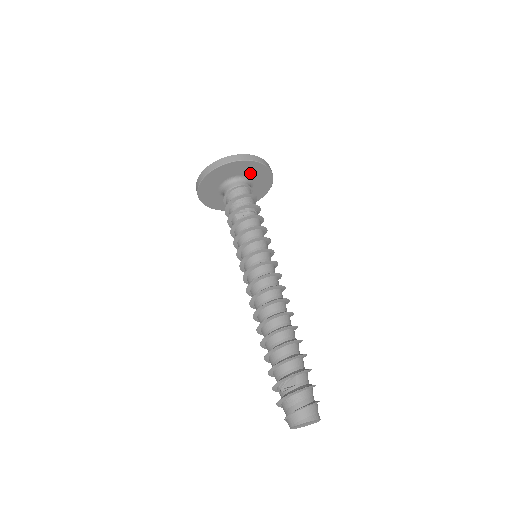
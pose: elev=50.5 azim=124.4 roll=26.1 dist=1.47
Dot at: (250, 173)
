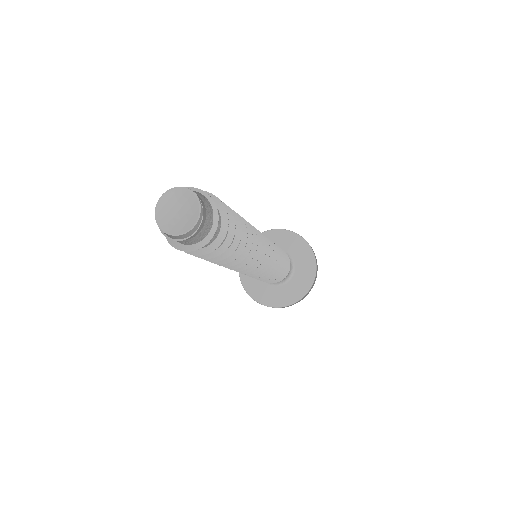
Dot at: (286, 247)
